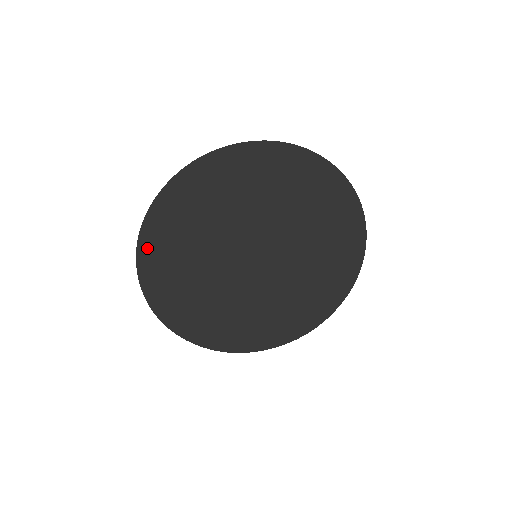
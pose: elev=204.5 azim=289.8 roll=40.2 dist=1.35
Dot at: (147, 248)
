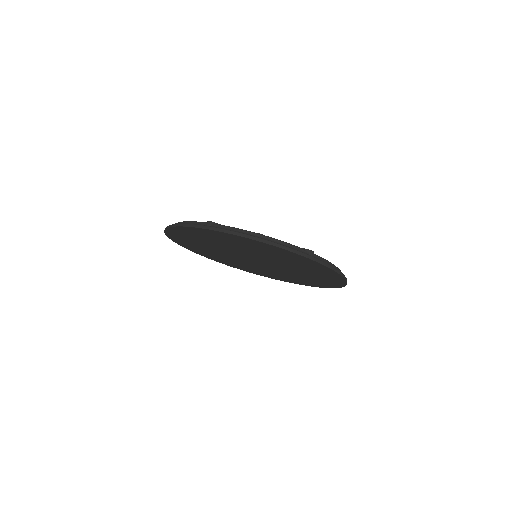
Dot at: (191, 249)
